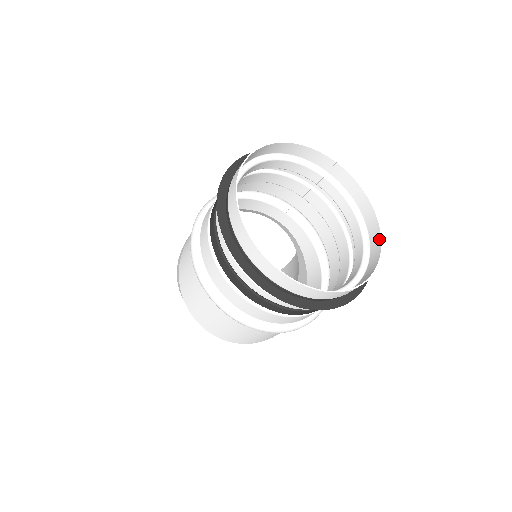
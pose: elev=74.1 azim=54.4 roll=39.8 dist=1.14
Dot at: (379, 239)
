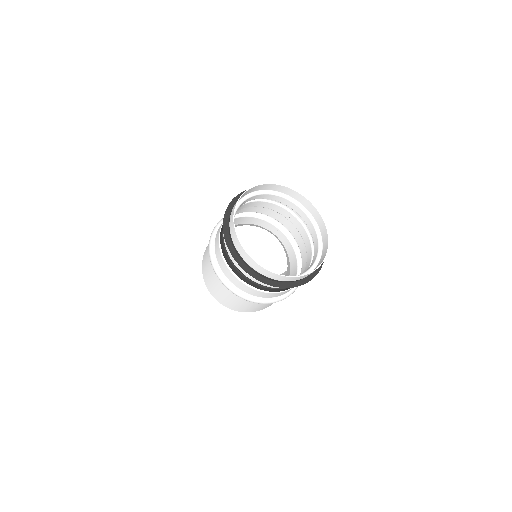
Dot at: (326, 249)
